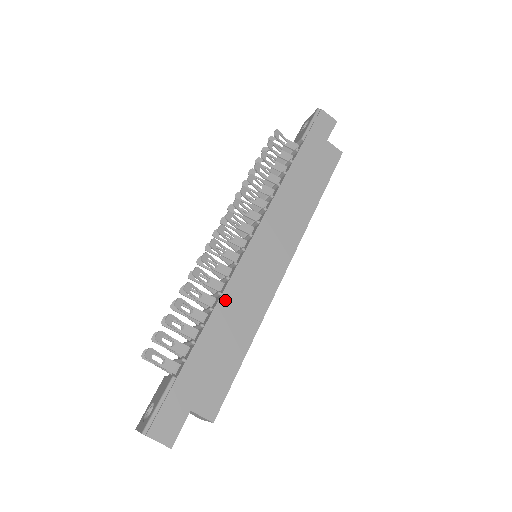
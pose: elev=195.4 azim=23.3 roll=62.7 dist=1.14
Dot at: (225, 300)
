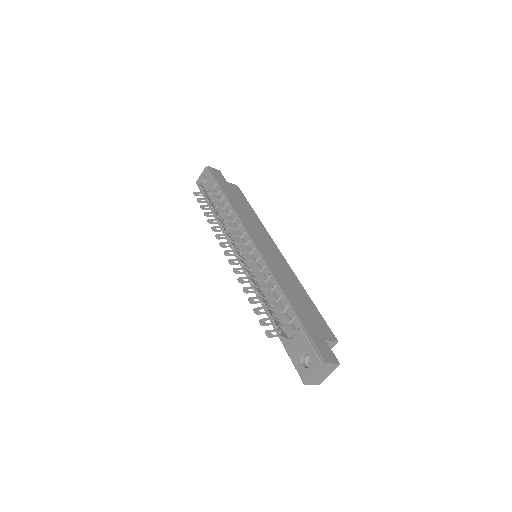
Dot at: (277, 277)
